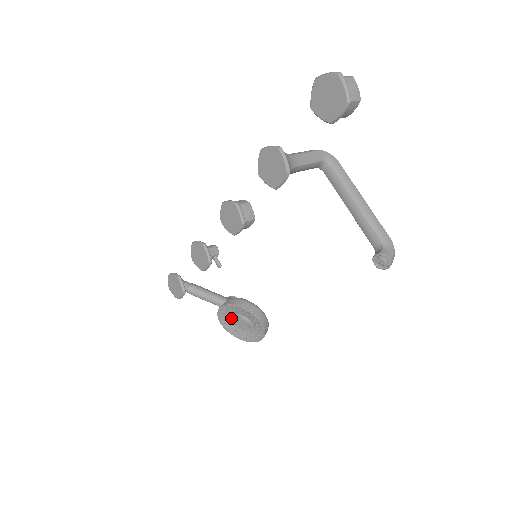
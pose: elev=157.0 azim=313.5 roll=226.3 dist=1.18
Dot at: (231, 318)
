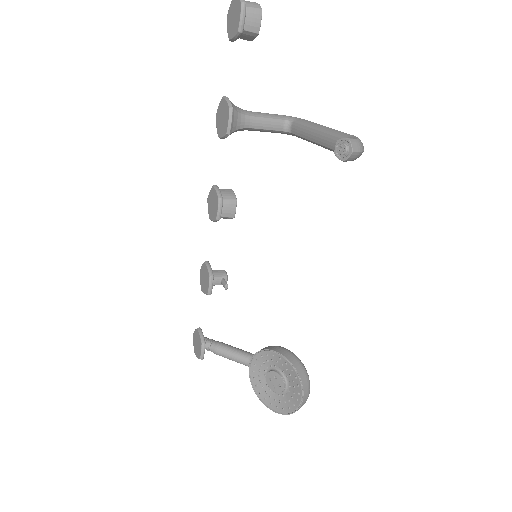
Dot at: (265, 381)
